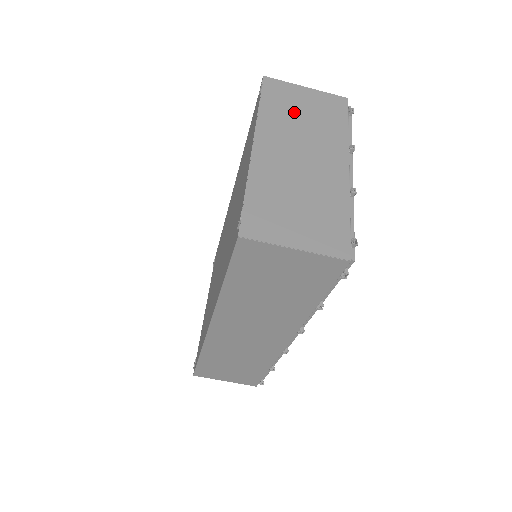
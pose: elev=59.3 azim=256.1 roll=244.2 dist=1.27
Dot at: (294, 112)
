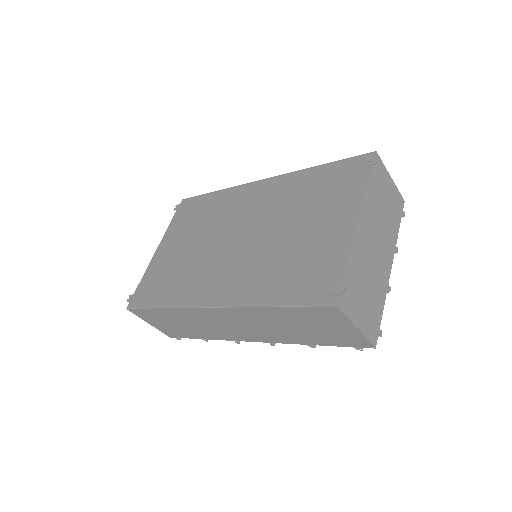
Dot at: (382, 199)
